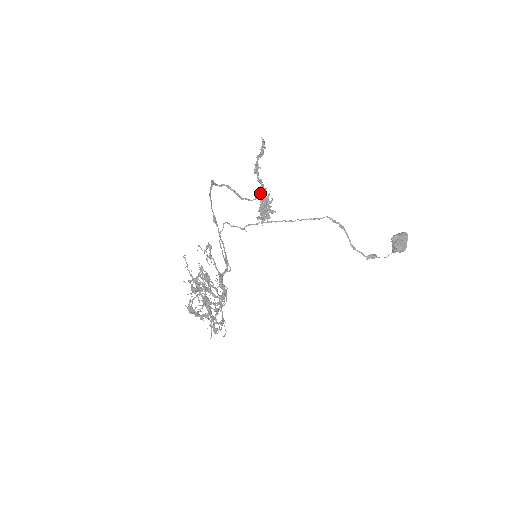
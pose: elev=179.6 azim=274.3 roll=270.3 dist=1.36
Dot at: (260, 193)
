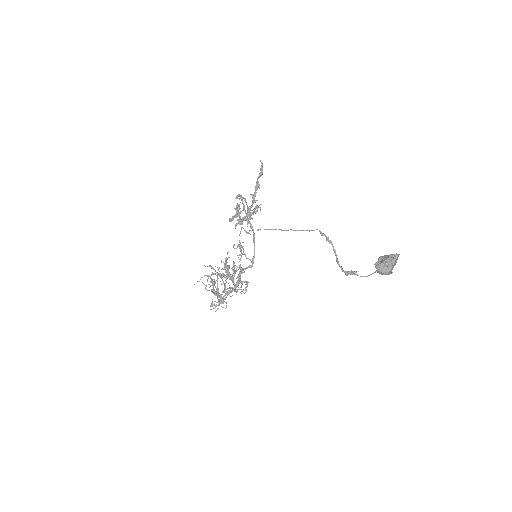
Dot at: (252, 204)
